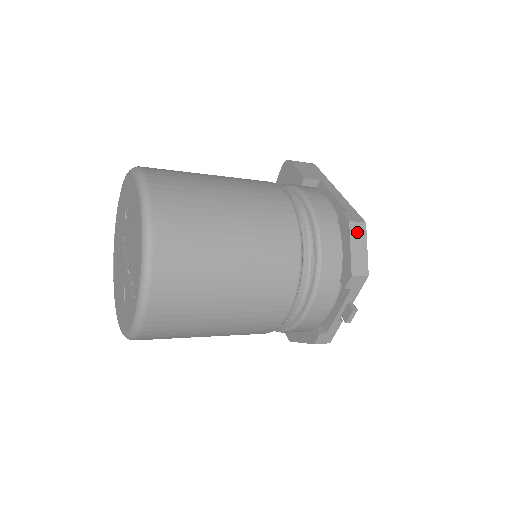
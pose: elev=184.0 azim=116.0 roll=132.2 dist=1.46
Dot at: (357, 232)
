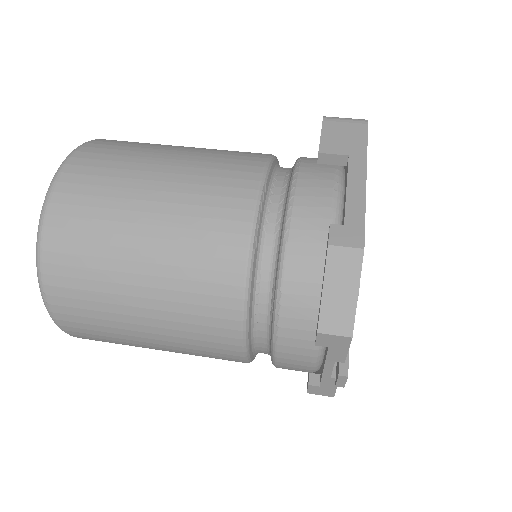
Dot at: (341, 264)
